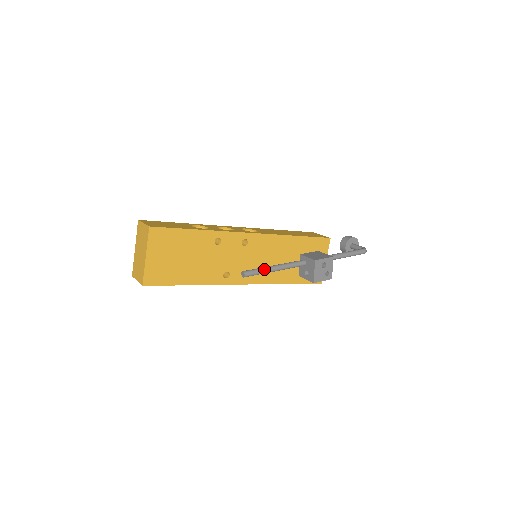
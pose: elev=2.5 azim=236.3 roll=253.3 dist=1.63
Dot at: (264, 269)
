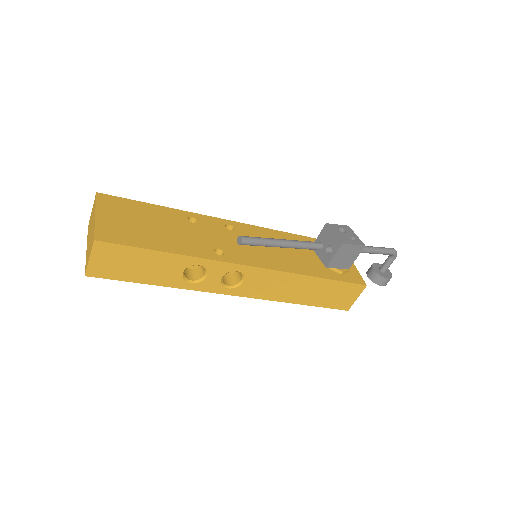
Dot at: (266, 238)
